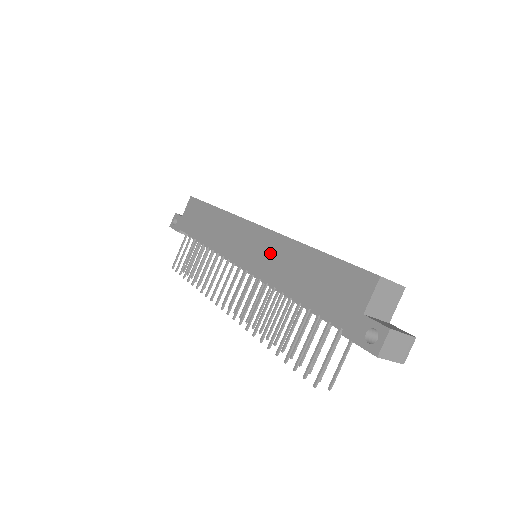
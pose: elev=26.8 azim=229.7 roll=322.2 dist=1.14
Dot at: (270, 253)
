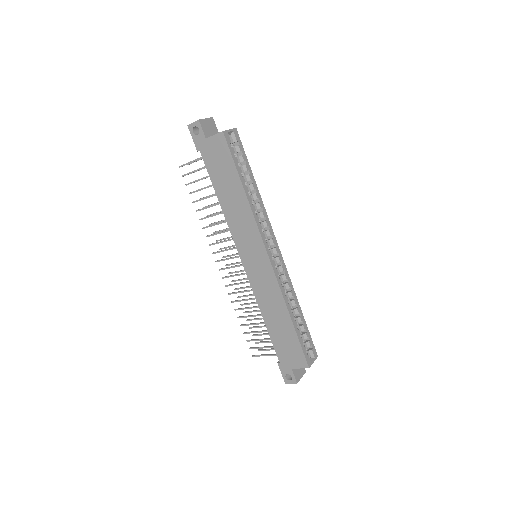
Dot at: (266, 287)
